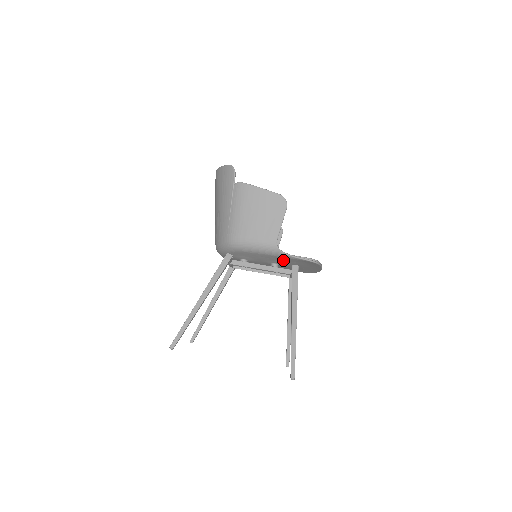
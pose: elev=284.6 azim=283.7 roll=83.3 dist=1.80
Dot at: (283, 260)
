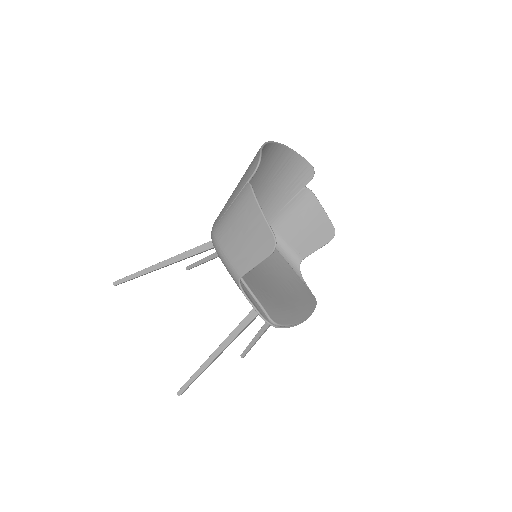
Dot at: occluded
